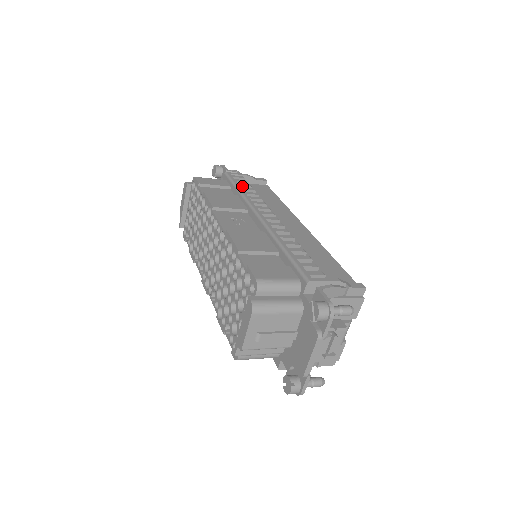
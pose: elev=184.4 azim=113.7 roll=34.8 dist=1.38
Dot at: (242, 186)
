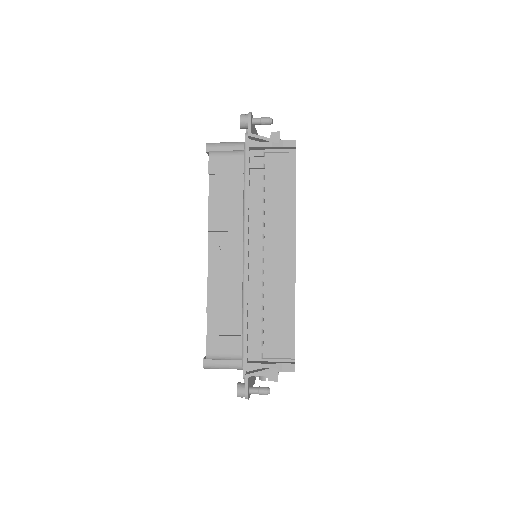
Dot at: (253, 179)
